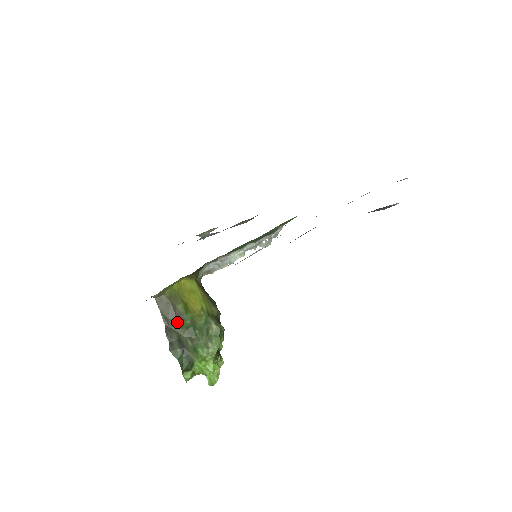
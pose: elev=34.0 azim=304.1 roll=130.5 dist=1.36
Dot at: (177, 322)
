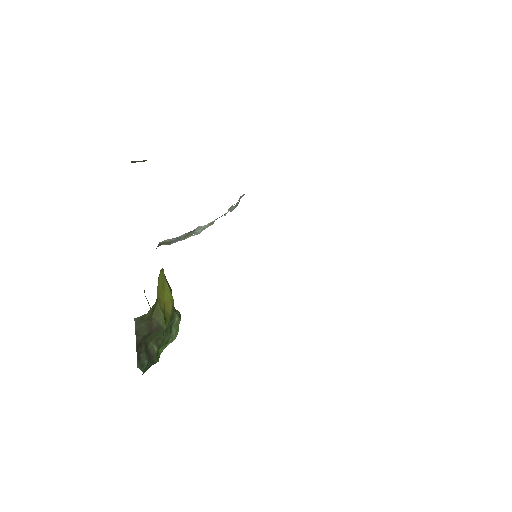
Dot at: (151, 334)
